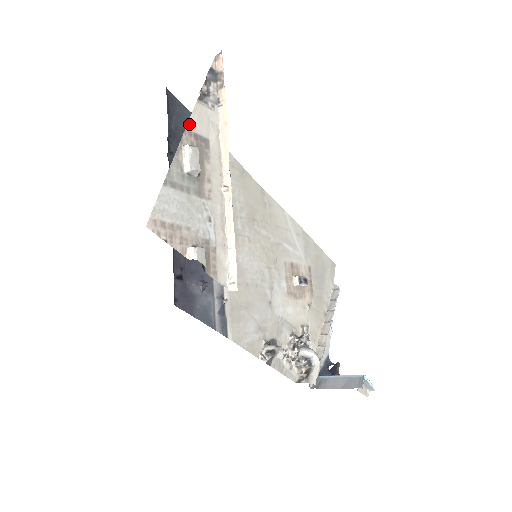
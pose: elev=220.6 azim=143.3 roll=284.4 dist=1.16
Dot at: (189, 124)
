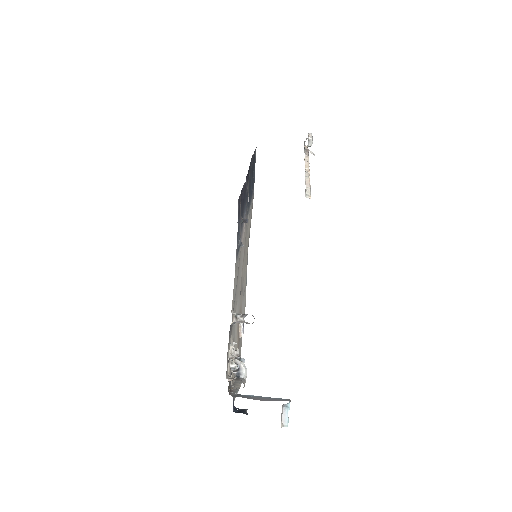
Dot at: occluded
